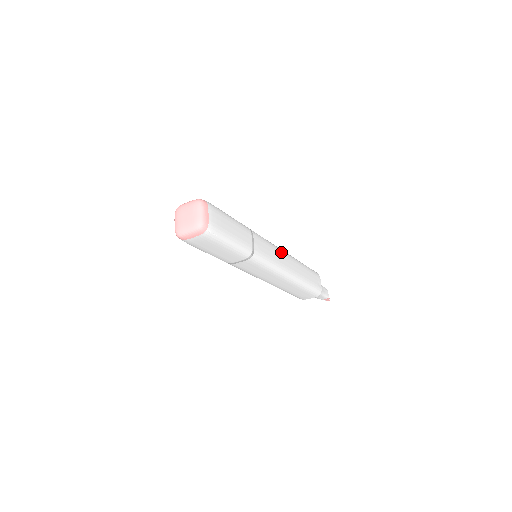
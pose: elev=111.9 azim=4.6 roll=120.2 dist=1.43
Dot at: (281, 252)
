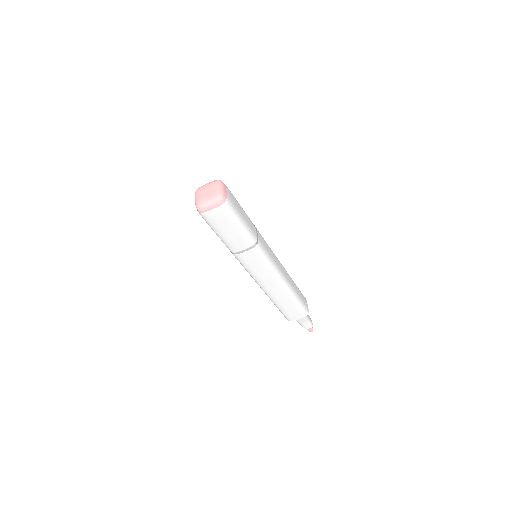
Dot at: (277, 258)
